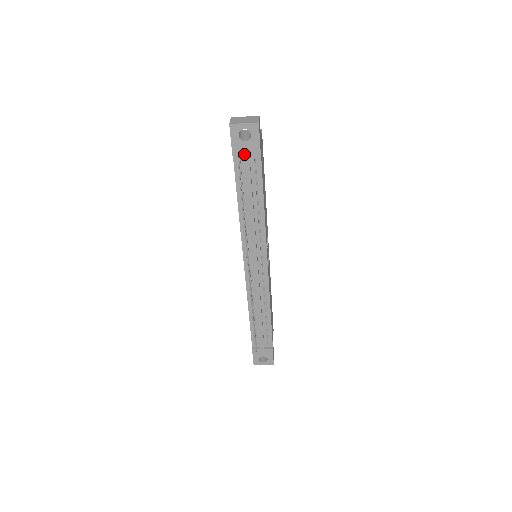
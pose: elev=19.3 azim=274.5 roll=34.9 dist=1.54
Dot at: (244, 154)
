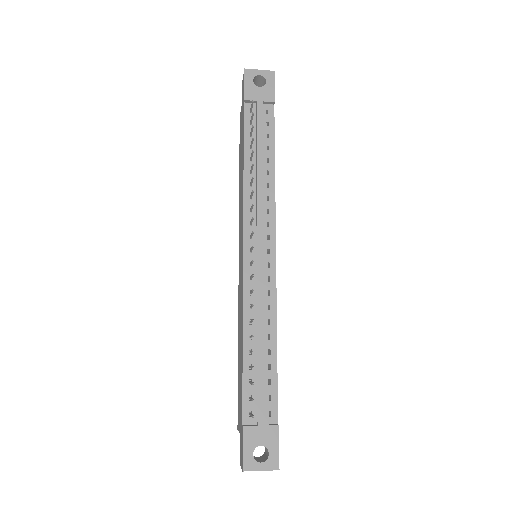
Dot at: (257, 100)
